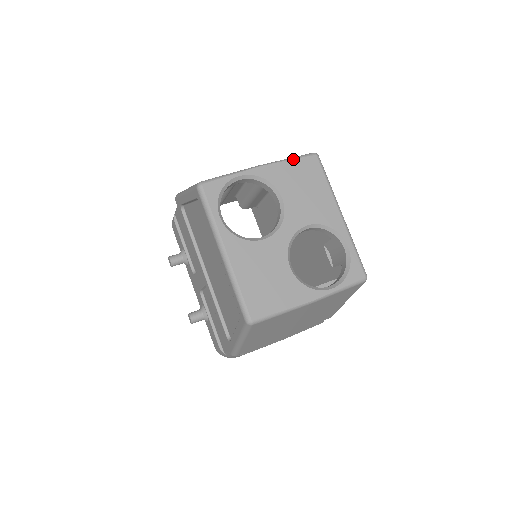
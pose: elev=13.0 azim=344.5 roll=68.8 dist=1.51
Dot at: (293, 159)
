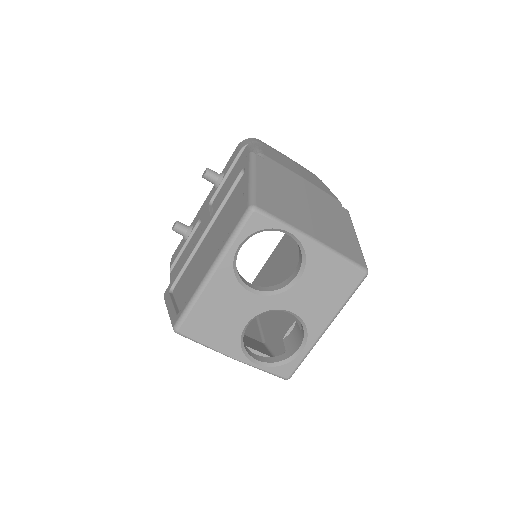
Dot at: (345, 260)
